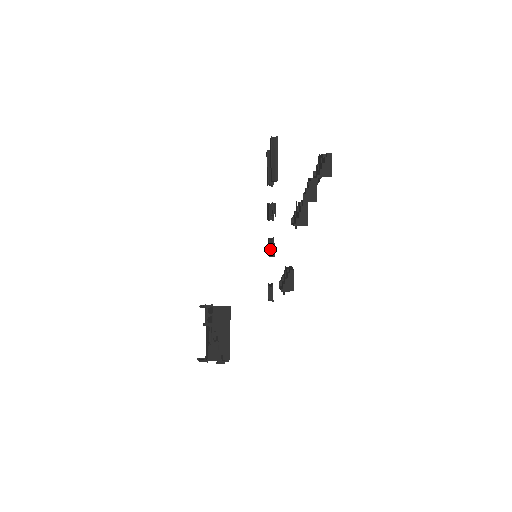
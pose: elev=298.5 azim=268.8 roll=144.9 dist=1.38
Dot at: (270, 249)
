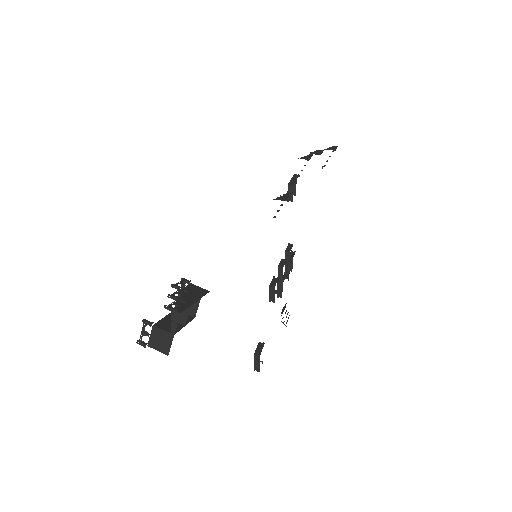
Dot at: (272, 282)
